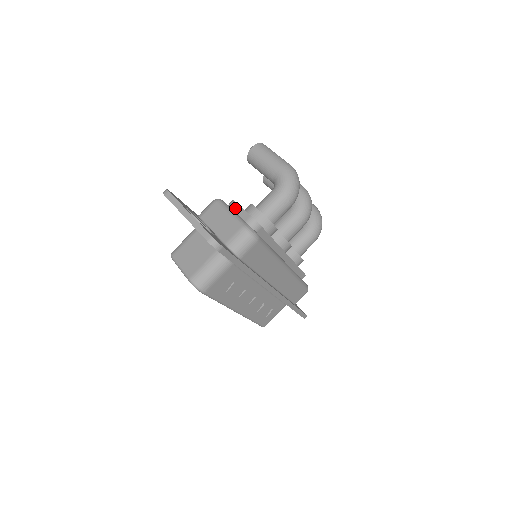
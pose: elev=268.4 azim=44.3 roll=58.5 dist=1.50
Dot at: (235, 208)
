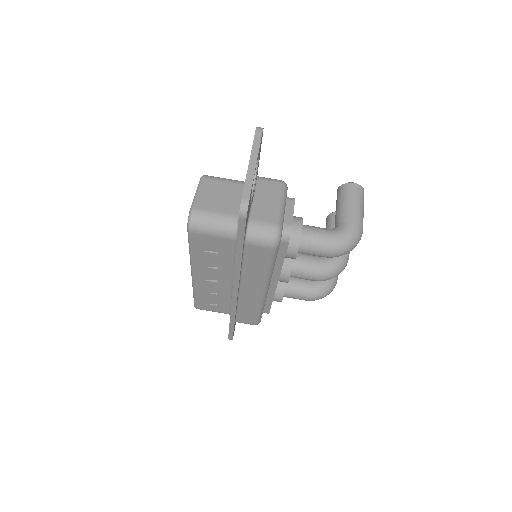
Dot at: (289, 205)
